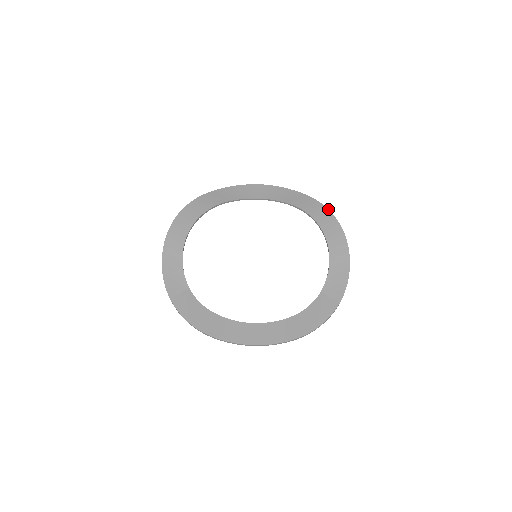
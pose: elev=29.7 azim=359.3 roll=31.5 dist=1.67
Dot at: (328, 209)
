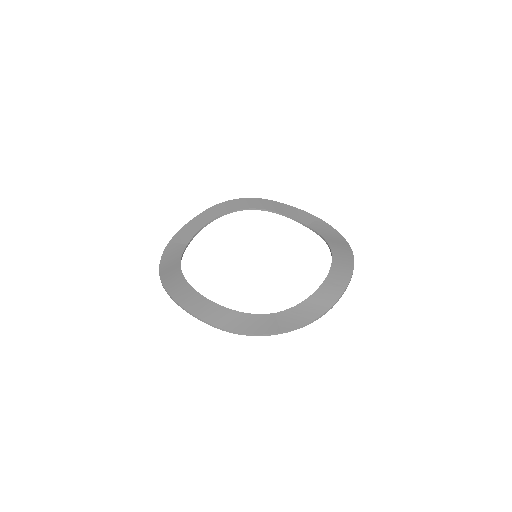
Dot at: occluded
